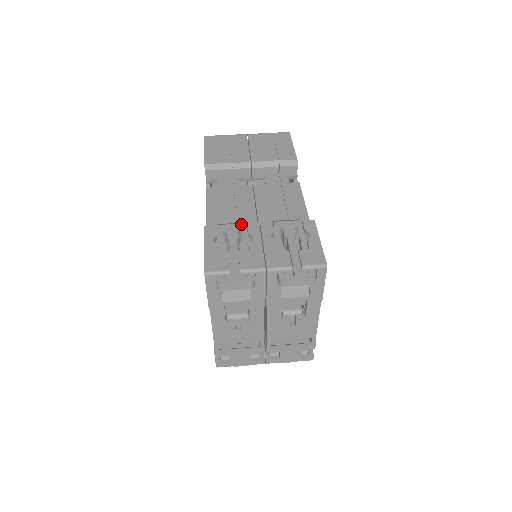
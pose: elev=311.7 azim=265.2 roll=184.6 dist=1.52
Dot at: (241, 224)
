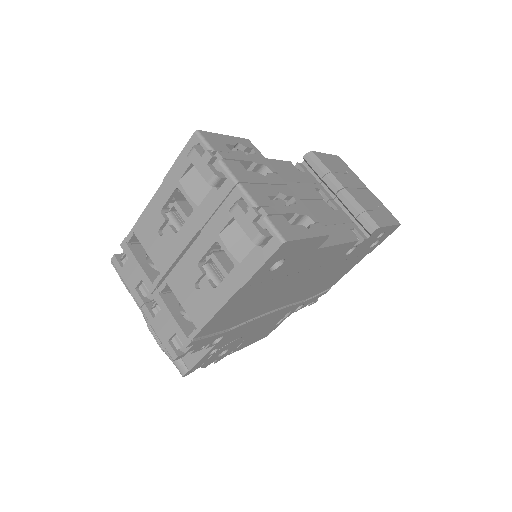
Dot at: (273, 168)
